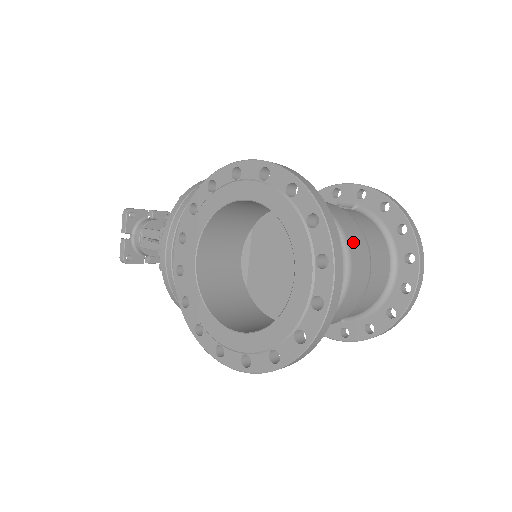
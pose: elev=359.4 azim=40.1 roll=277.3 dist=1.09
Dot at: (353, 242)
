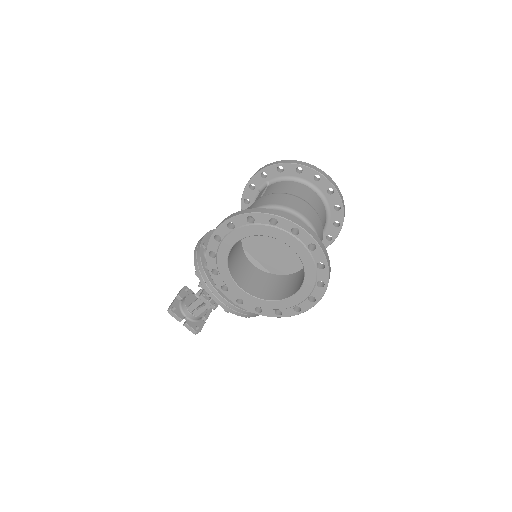
Dot at: (291, 205)
